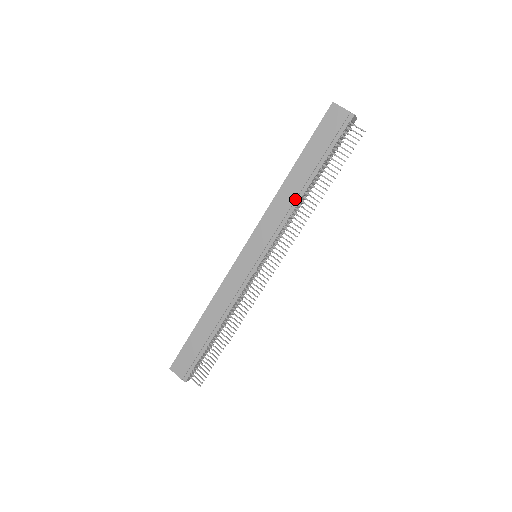
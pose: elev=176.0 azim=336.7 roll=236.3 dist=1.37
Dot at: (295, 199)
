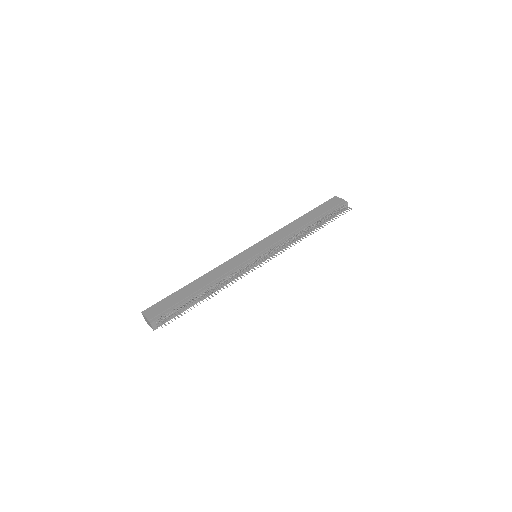
Dot at: (298, 229)
